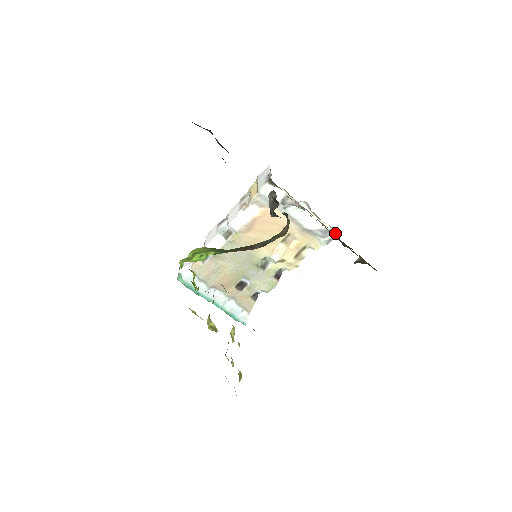
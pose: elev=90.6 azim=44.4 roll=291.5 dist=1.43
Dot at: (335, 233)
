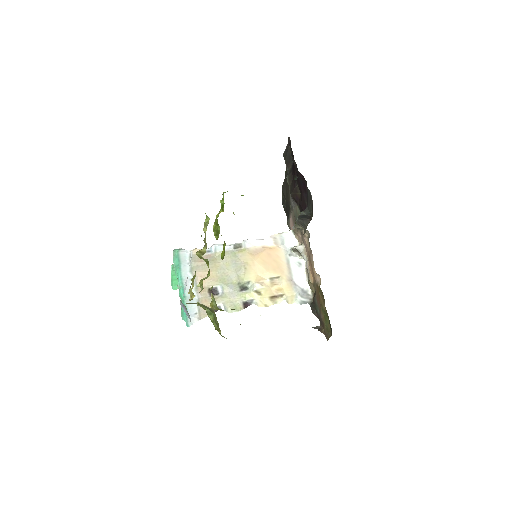
Dot at: (320, 280)
